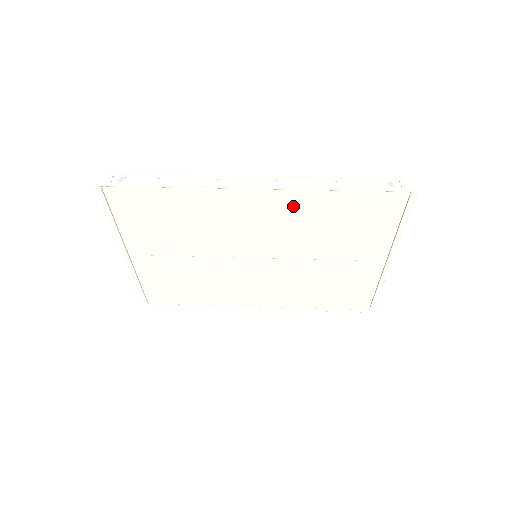
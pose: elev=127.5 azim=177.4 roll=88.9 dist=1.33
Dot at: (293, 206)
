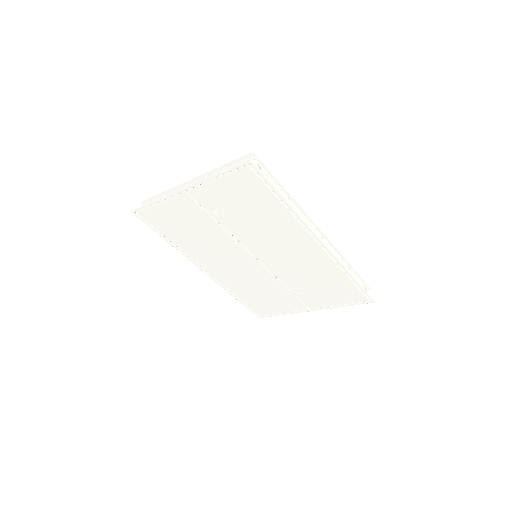
Dot at: (320, 262)
